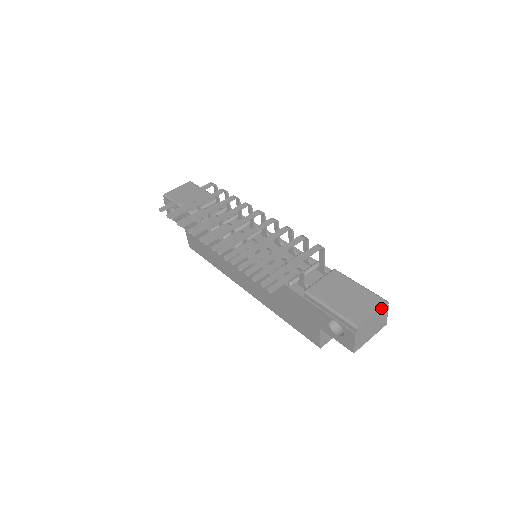
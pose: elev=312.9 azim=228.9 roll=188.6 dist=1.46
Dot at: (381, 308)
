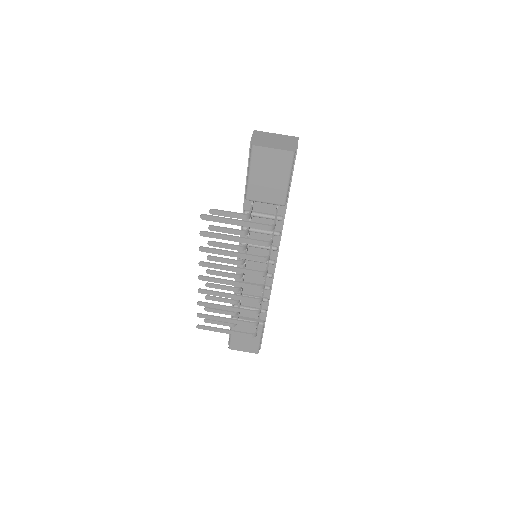
Dot at: (252, 352)
